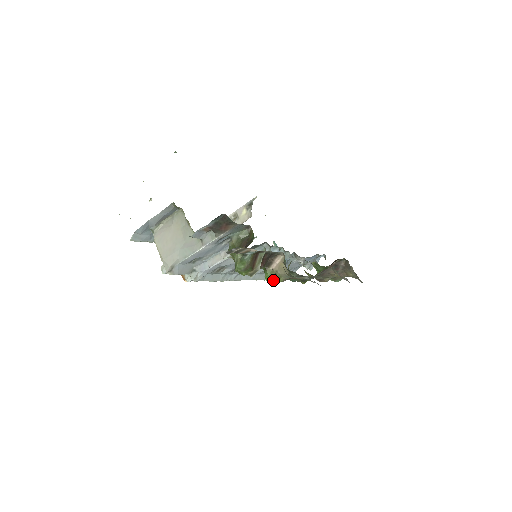
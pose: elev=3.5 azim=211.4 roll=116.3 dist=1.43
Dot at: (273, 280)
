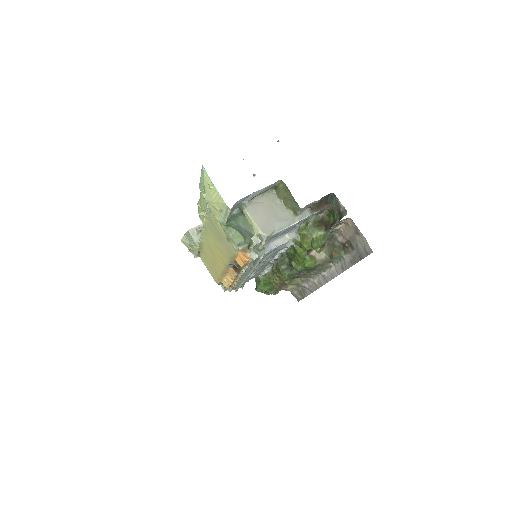
Dot at: (310, 264)
